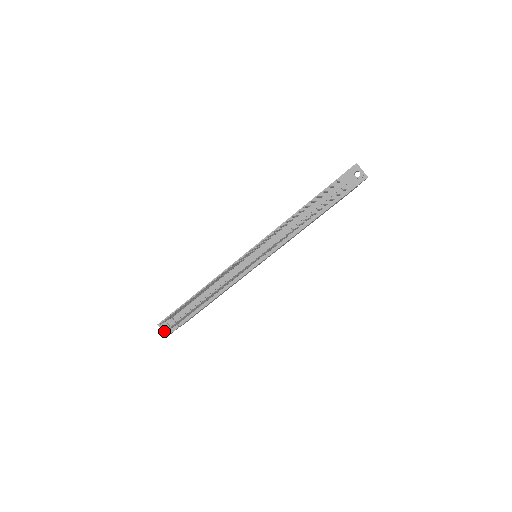
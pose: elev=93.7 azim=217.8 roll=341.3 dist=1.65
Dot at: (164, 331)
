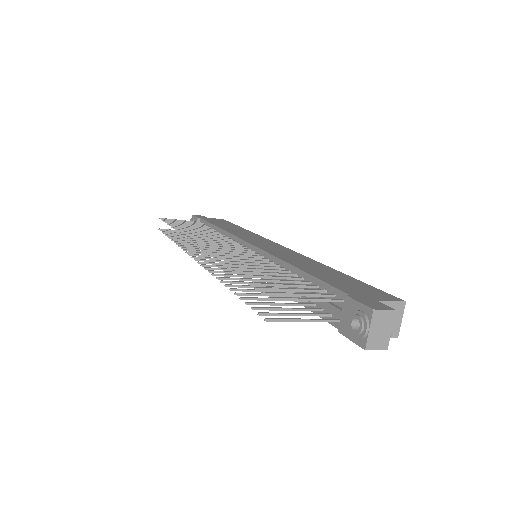
Dot at: occluded
